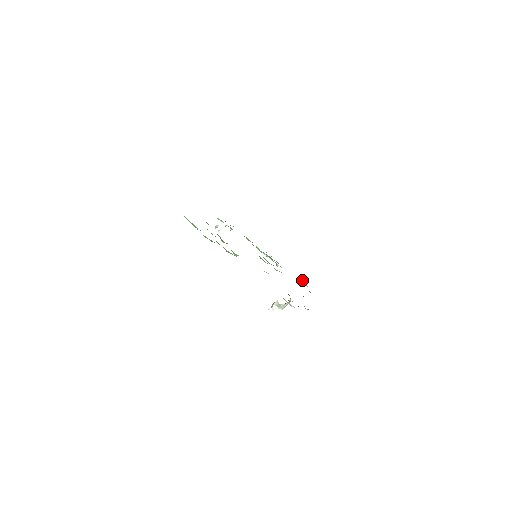
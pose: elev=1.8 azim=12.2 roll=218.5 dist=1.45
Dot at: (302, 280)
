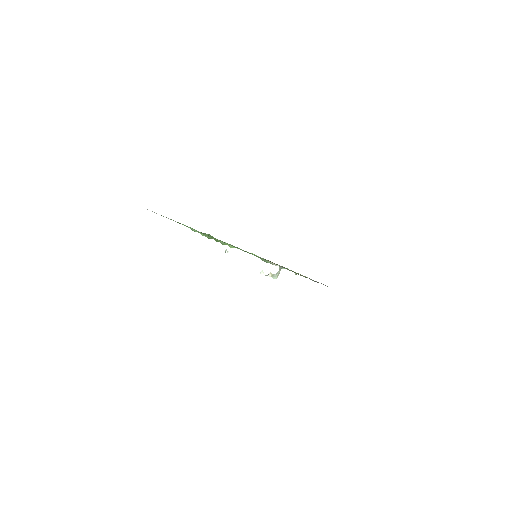
Dot at: occluded
